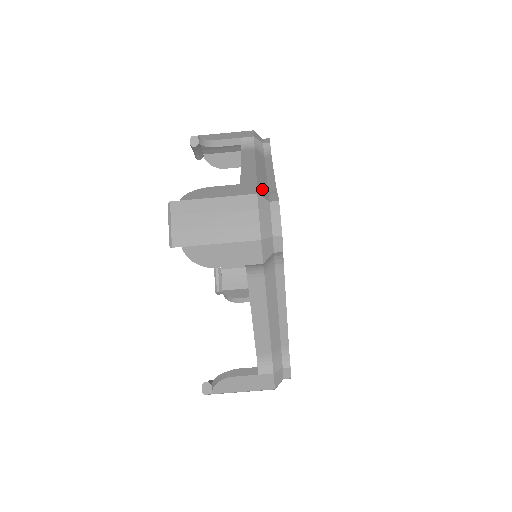
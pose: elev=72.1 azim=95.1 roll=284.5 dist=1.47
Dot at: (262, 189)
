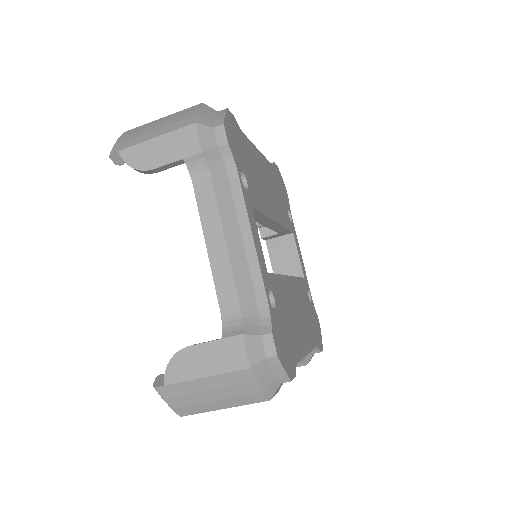
Dot at: (252, 339)
